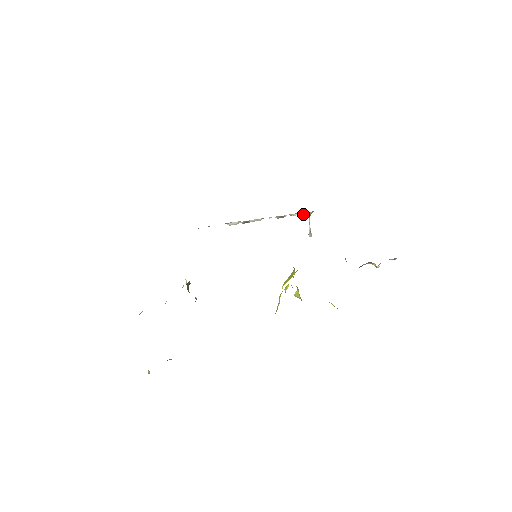
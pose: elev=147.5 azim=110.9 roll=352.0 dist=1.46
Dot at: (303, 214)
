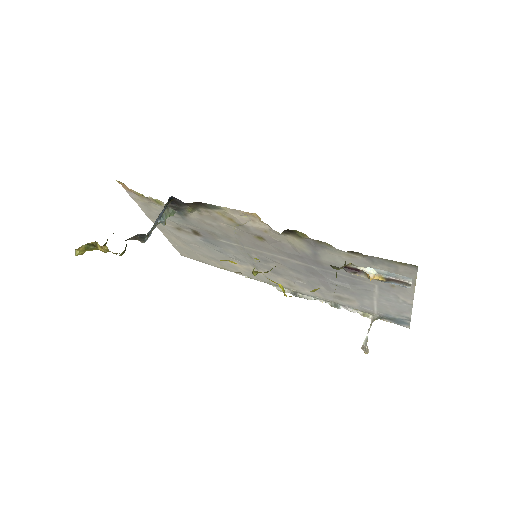
Dot at: (364, 316)
